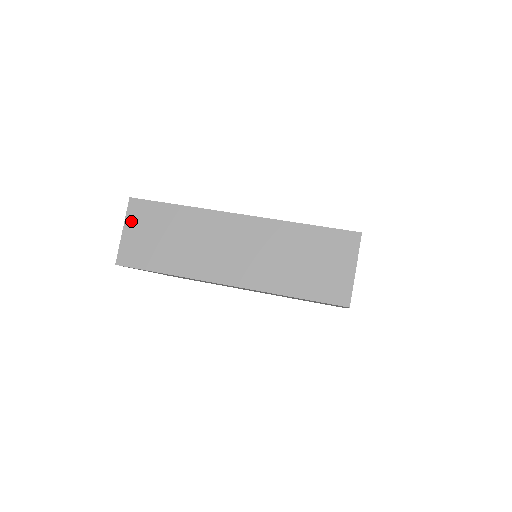
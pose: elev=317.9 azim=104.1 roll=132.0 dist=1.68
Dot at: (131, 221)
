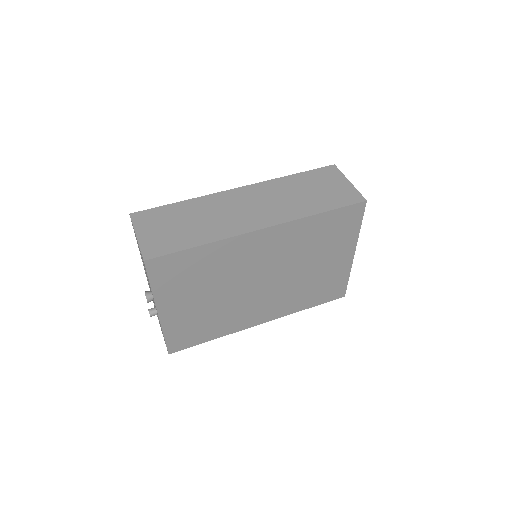
Dot at: (141, 227)
